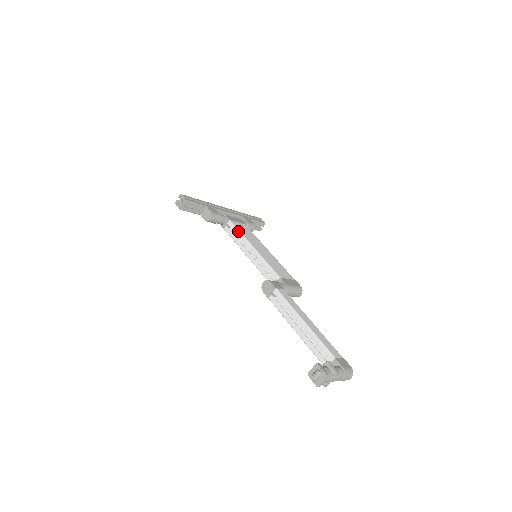
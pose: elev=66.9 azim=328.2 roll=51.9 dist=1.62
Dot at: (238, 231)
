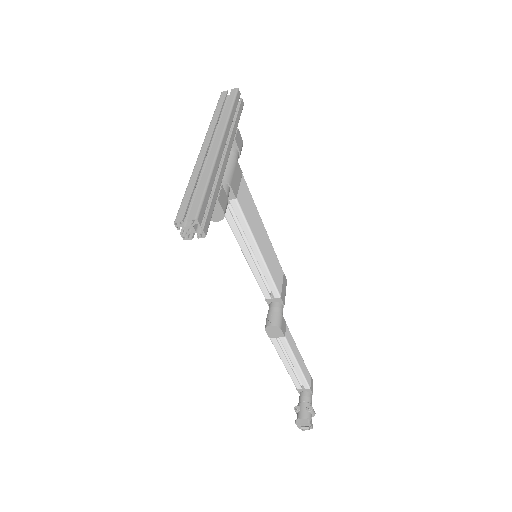
Dot at: (246, 223)
